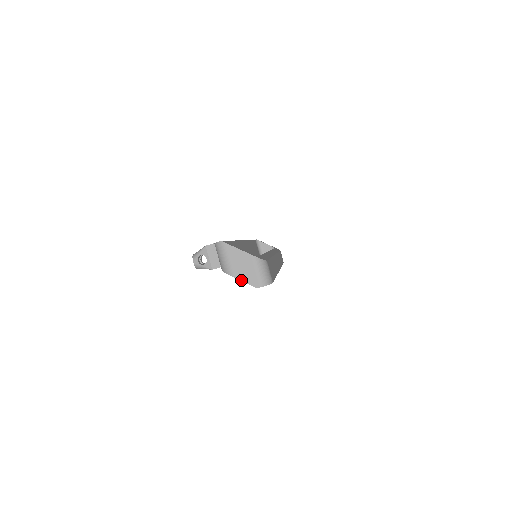
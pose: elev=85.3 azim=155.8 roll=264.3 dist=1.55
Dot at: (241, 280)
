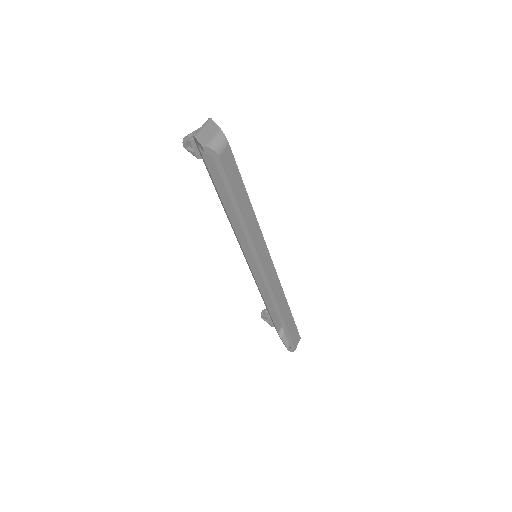
Dot at: (198, 139)
